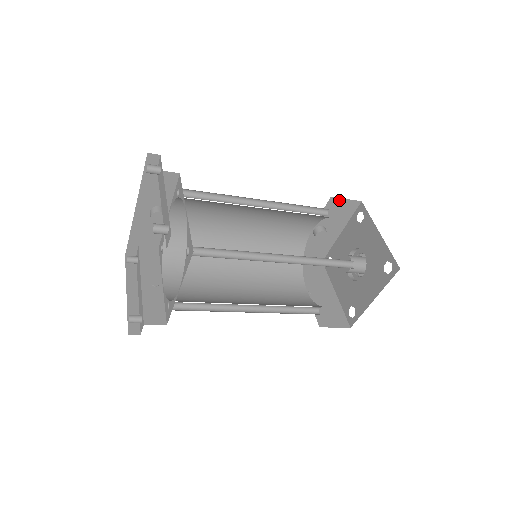
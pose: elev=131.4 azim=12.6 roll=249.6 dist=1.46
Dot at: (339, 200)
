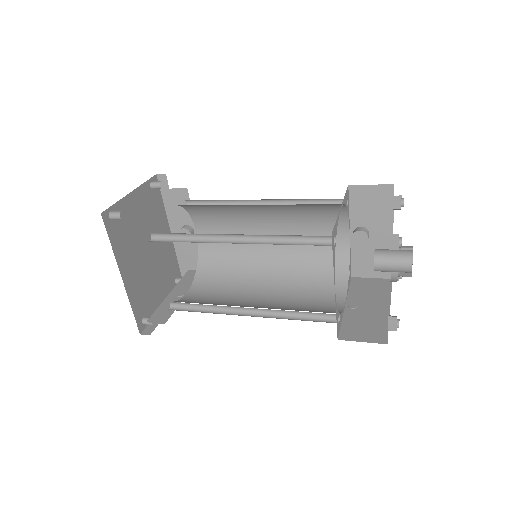
Dot at: (362, 188)
